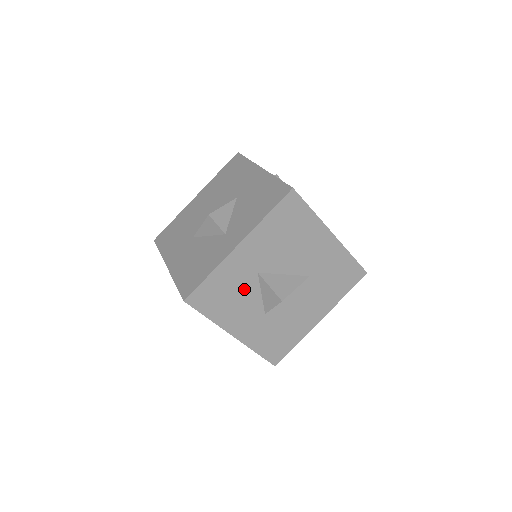
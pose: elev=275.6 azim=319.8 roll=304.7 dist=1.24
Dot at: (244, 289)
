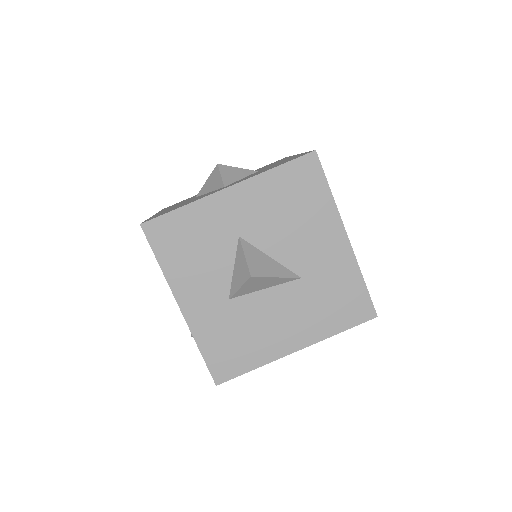
Dot at: (215, 249)
